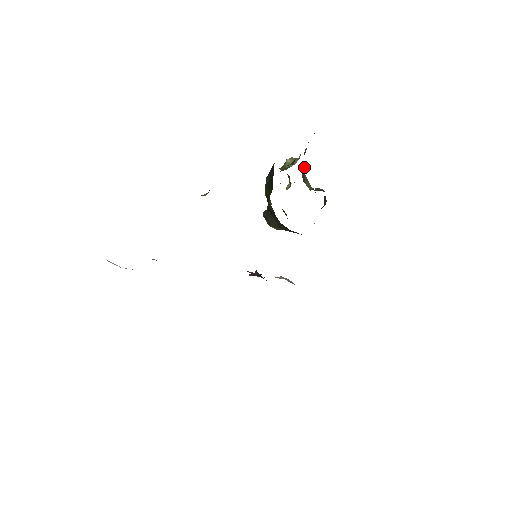
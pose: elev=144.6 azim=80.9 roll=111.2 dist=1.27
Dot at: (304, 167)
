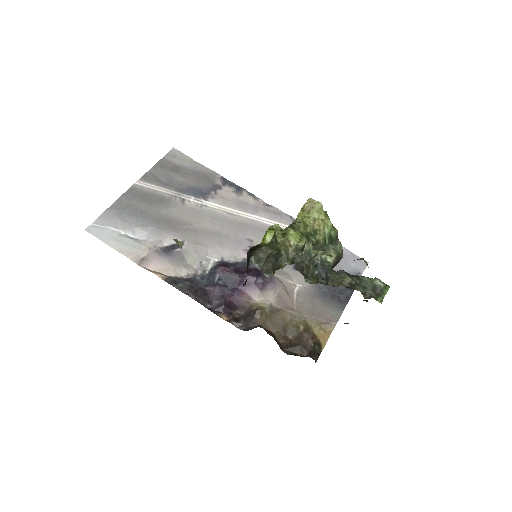
Dot at: occluded
